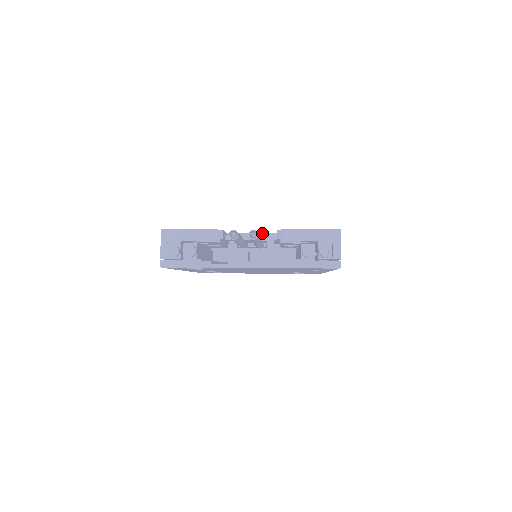
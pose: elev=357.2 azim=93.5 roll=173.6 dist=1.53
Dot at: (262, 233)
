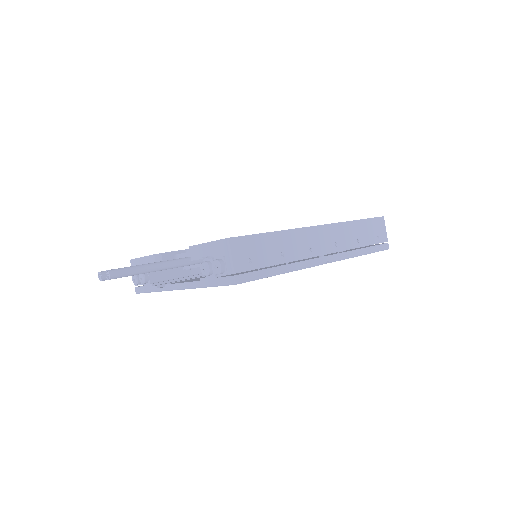
Dot at: occluded
